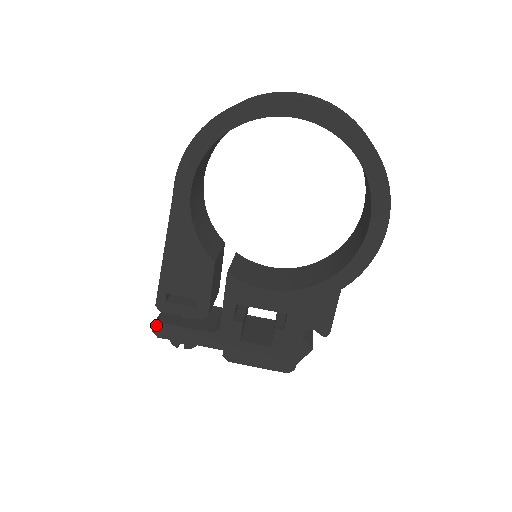
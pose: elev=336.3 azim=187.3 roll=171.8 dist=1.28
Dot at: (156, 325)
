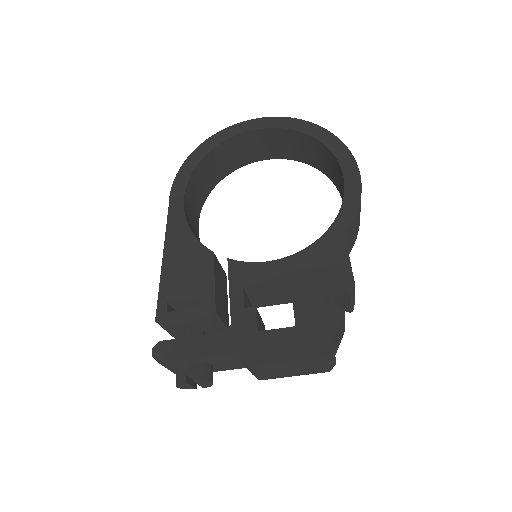
Dot at: (156, 346)
